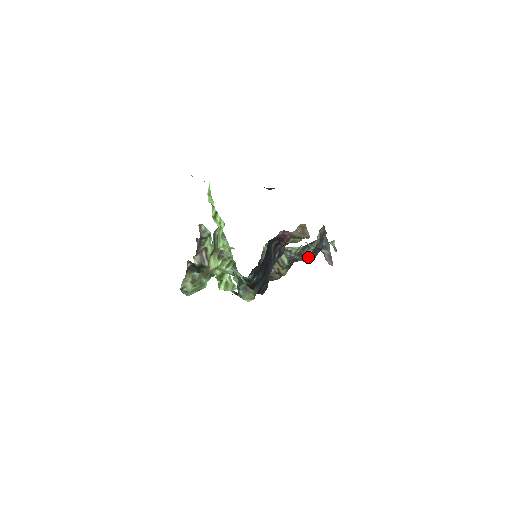
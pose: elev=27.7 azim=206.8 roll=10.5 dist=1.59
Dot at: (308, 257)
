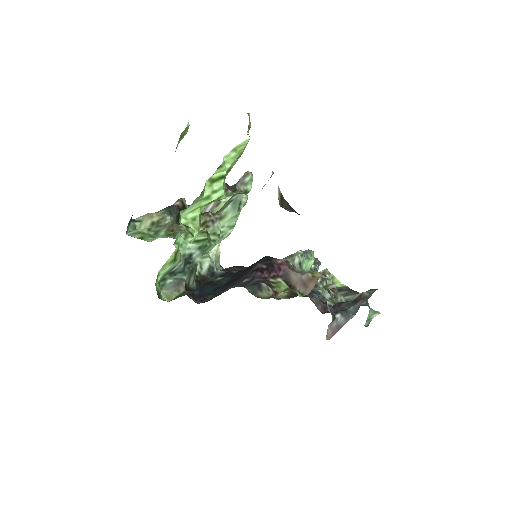
Dot at: (326, 304)
